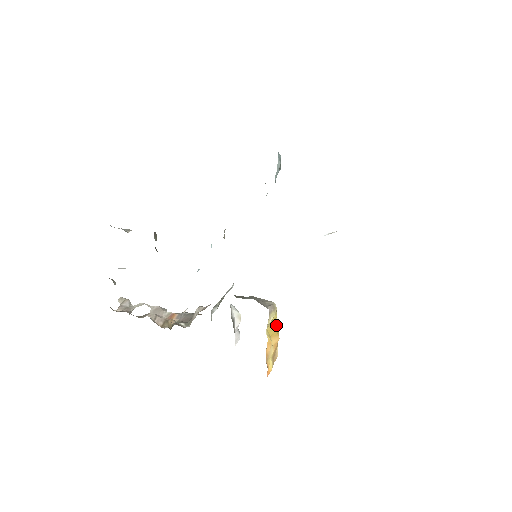
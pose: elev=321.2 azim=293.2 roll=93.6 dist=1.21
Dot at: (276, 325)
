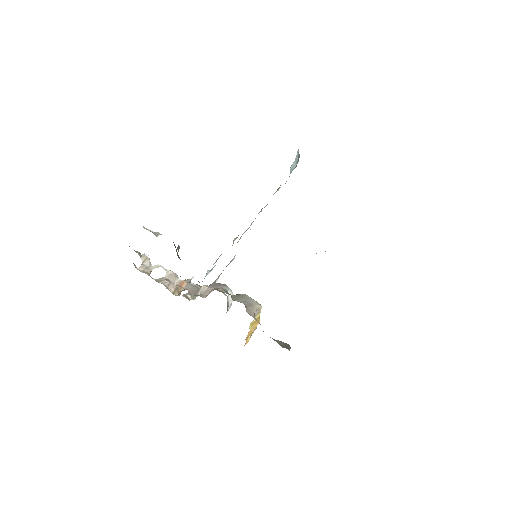
Dot at: (259, 317)
